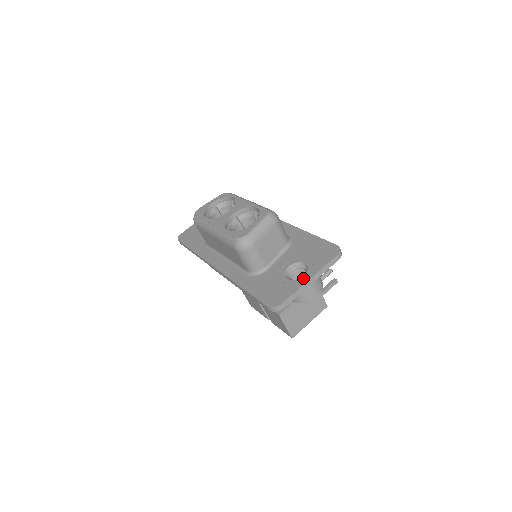
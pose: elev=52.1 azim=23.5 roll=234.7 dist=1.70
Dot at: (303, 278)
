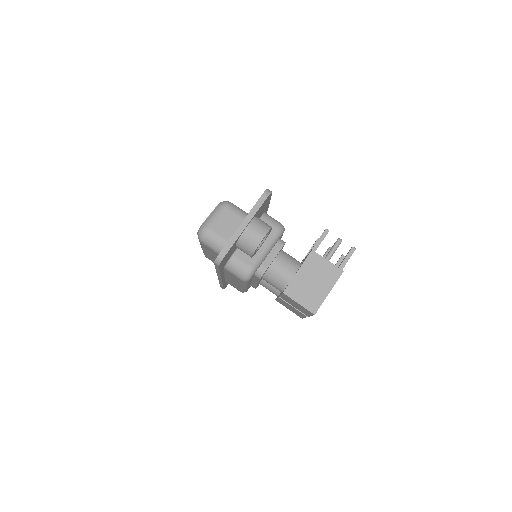
Dot at: occluded
